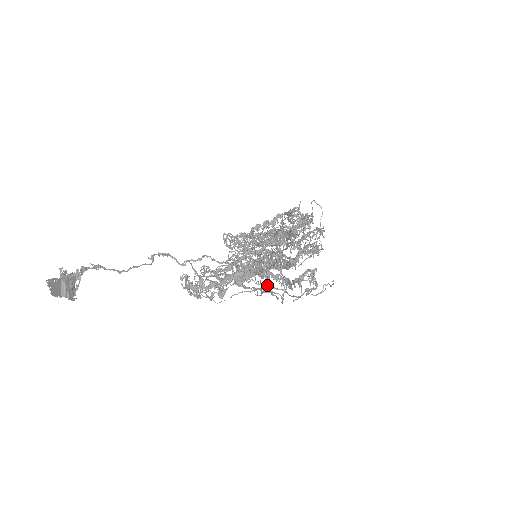
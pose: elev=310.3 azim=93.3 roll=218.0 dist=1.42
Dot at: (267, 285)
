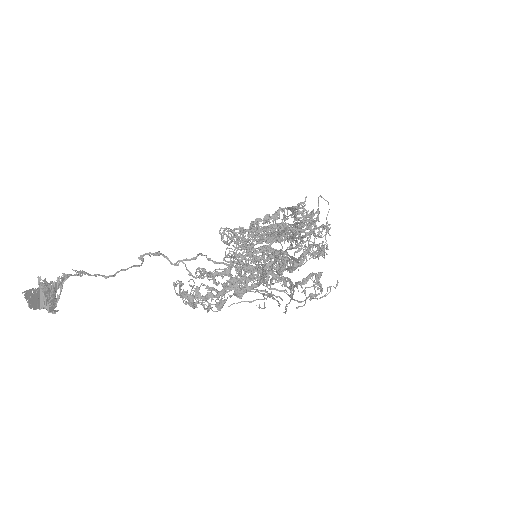
Dot at: (270, 297)
